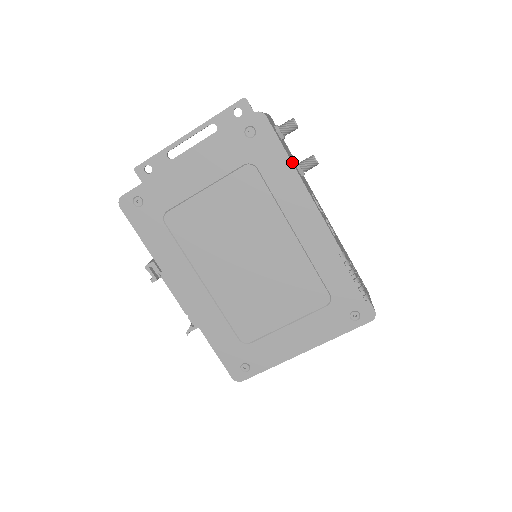
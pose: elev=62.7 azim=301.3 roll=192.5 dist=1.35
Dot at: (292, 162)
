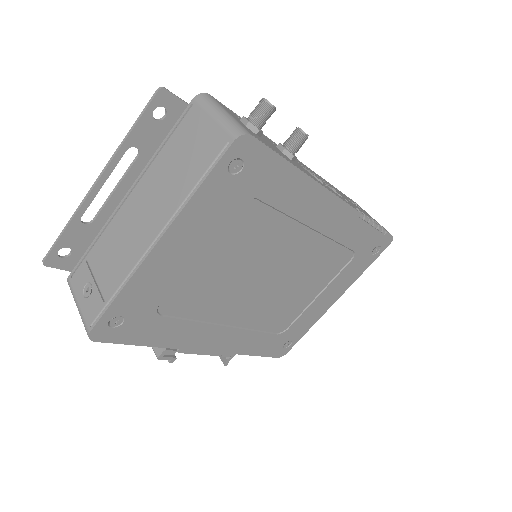
Dot at: (294, 165)
